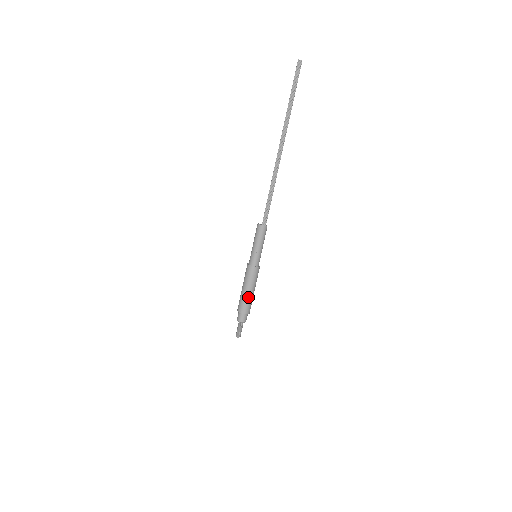
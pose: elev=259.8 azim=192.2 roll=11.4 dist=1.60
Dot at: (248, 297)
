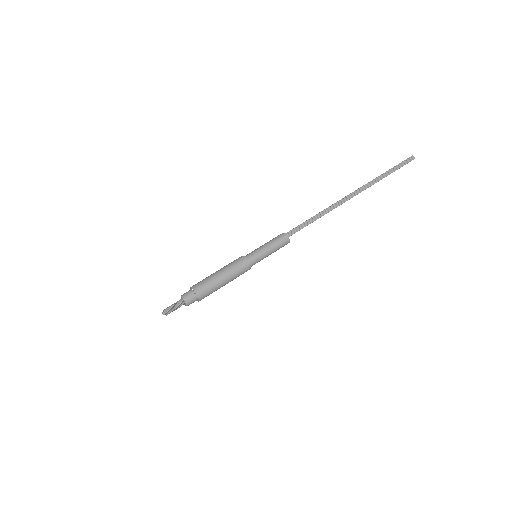
Dot at: (214, 279)
